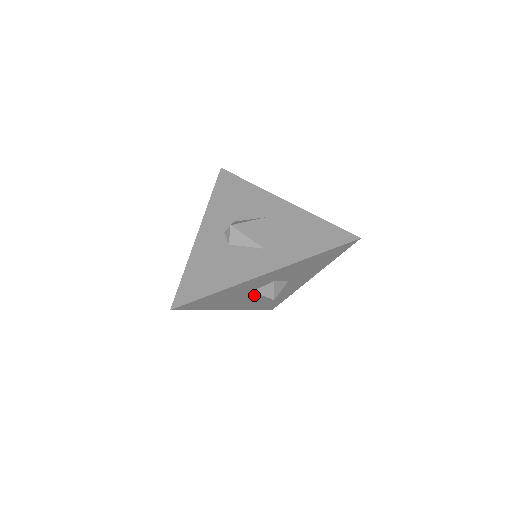
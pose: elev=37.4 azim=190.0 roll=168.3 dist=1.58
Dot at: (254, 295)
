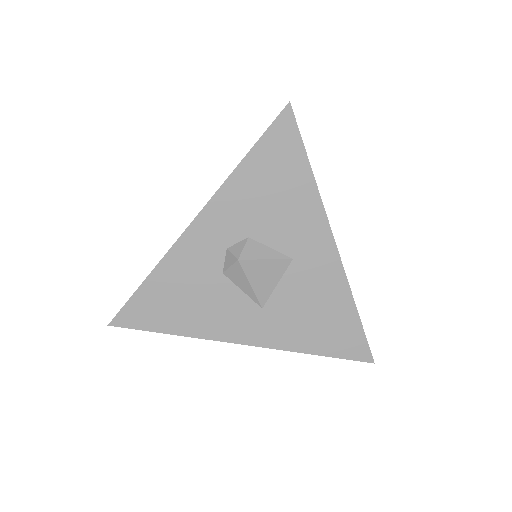
Dot at: occluded
